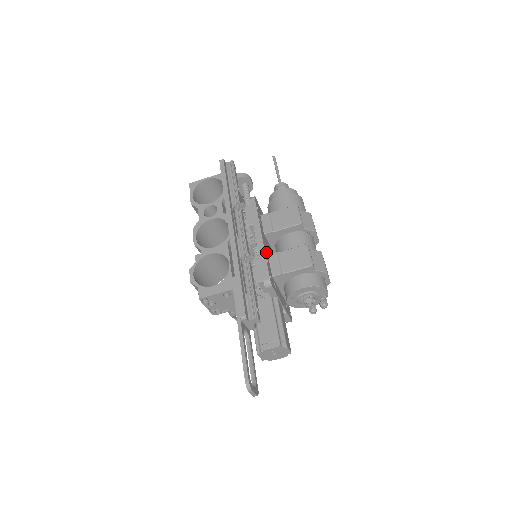
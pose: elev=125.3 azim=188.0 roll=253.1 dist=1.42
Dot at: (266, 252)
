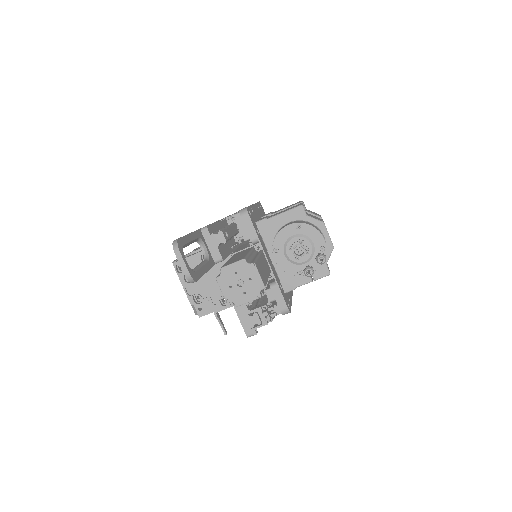
Dot at: (255, 213)
